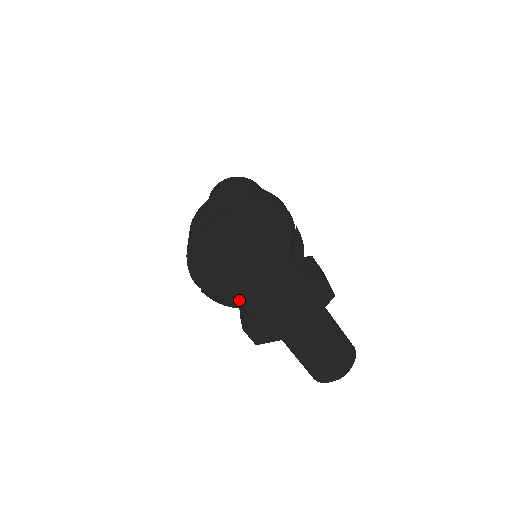
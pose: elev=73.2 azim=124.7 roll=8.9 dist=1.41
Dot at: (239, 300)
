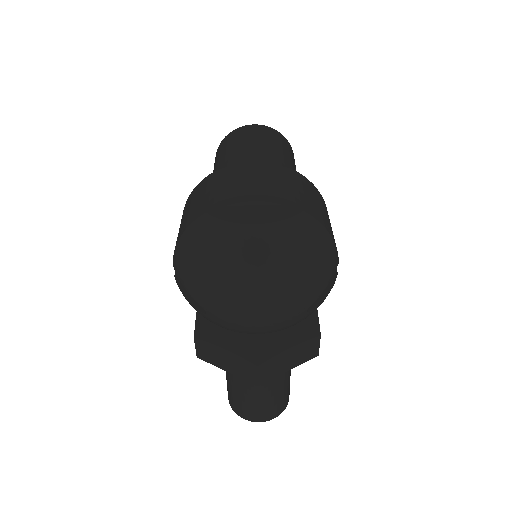
Dot at: (220, 321)
